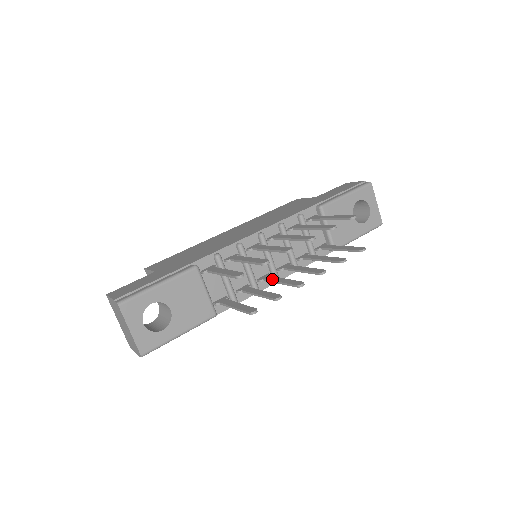
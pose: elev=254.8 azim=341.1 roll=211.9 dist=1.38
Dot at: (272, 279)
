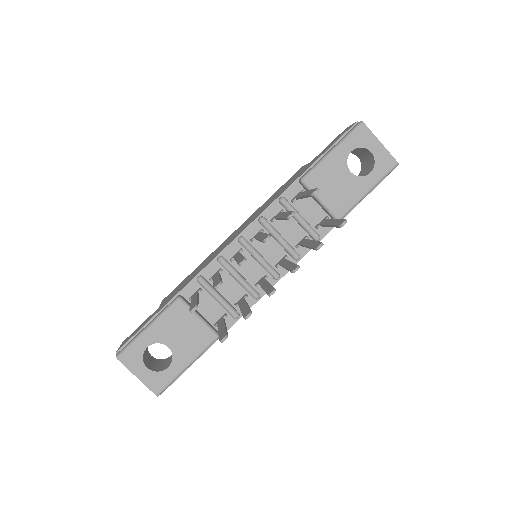
Dot at: (261, 284)
